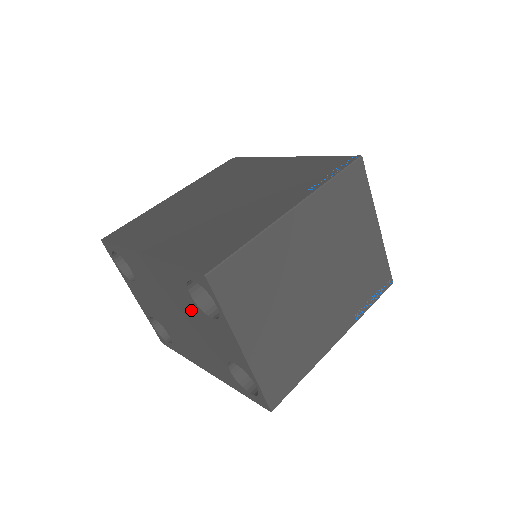
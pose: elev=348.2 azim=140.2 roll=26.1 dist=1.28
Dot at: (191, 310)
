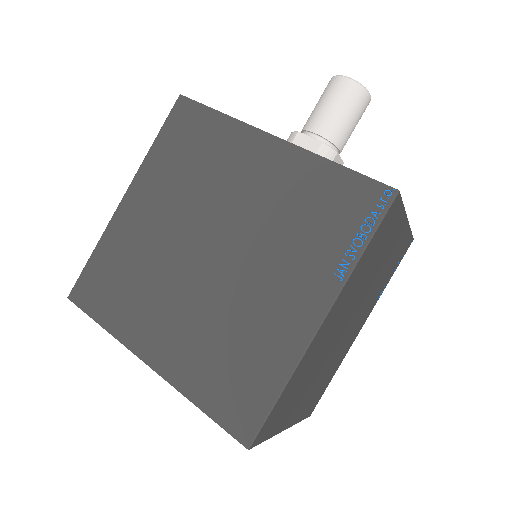
Dot at: occluded
